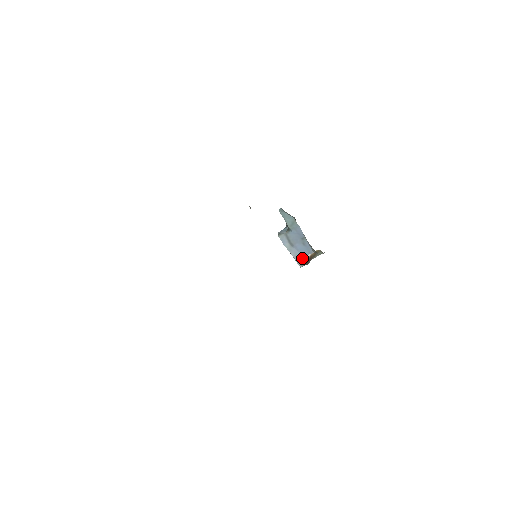
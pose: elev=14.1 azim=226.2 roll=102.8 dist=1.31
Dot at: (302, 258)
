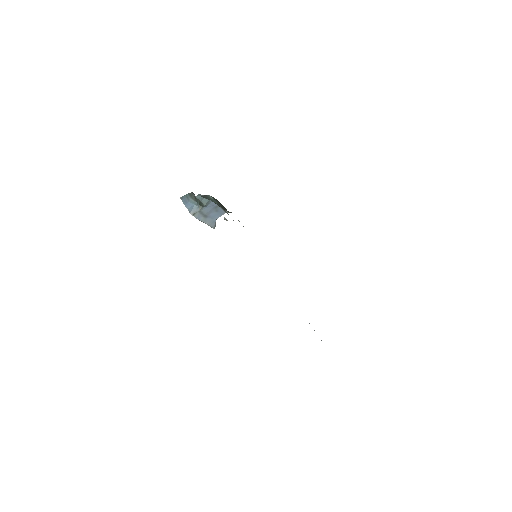
Dot at: occluded
